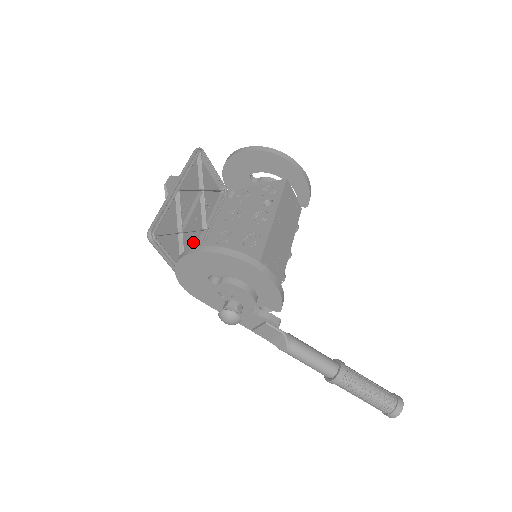
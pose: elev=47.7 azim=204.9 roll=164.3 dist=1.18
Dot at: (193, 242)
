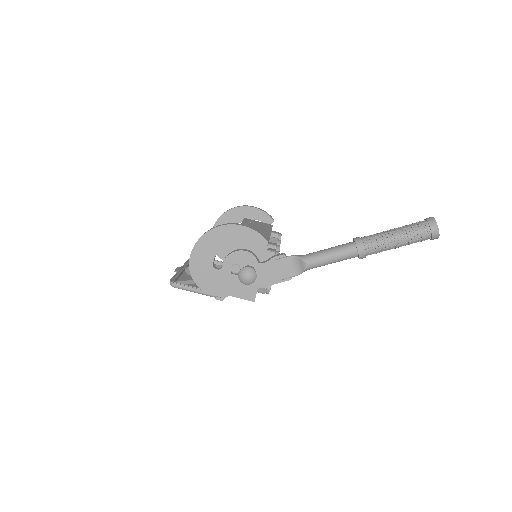
Dot at: occluded
